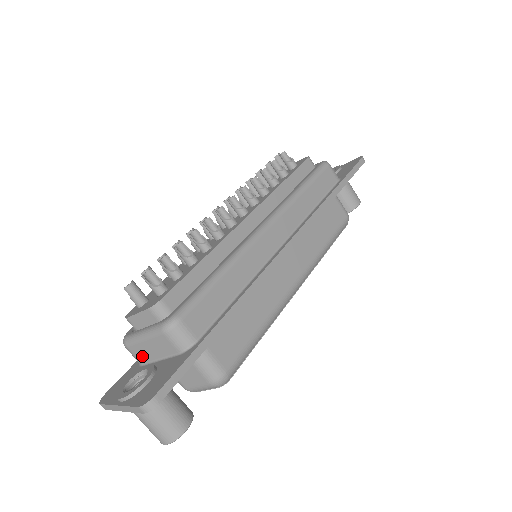
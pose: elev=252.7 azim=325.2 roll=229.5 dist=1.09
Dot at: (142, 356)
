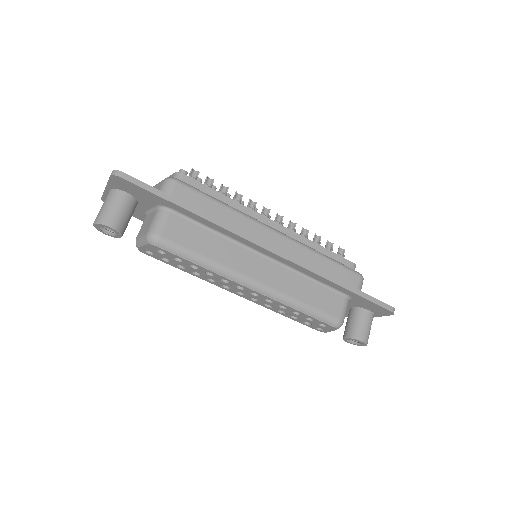
Dot at: occluded
